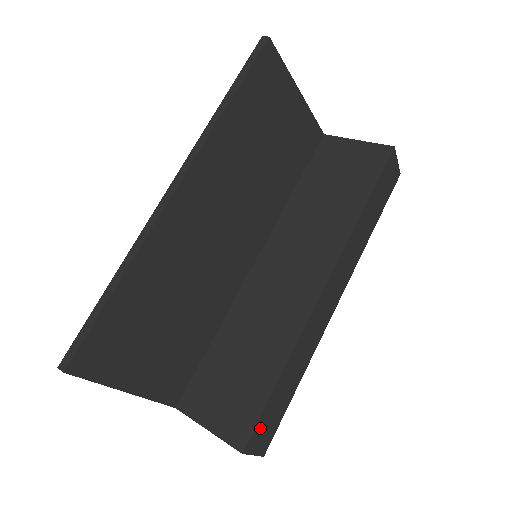
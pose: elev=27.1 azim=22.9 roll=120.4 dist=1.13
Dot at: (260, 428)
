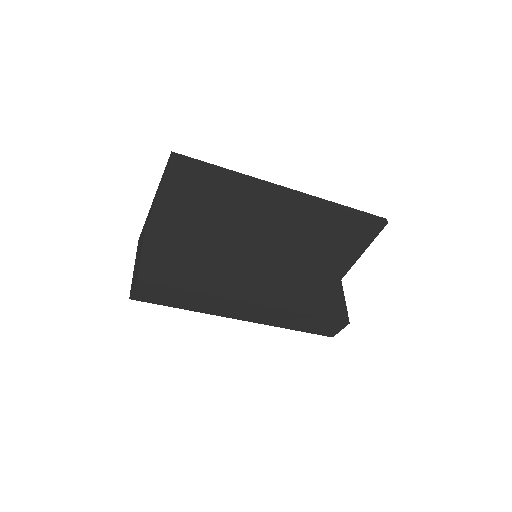
Dot at: (154, 288)
